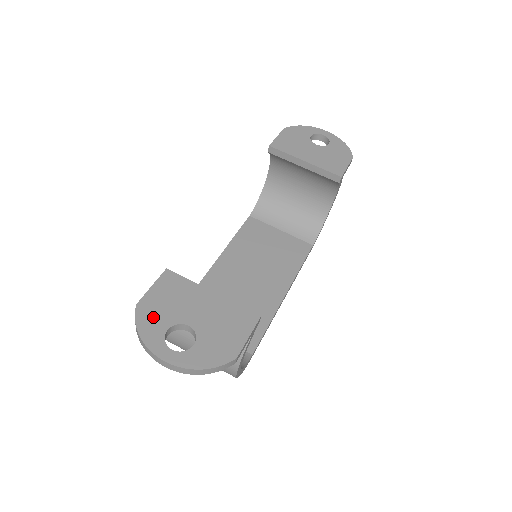
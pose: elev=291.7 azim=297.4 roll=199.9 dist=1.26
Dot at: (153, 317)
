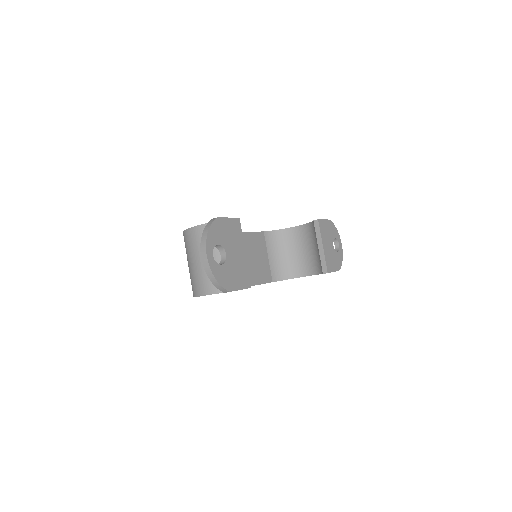
Dot at: (218, 232)
